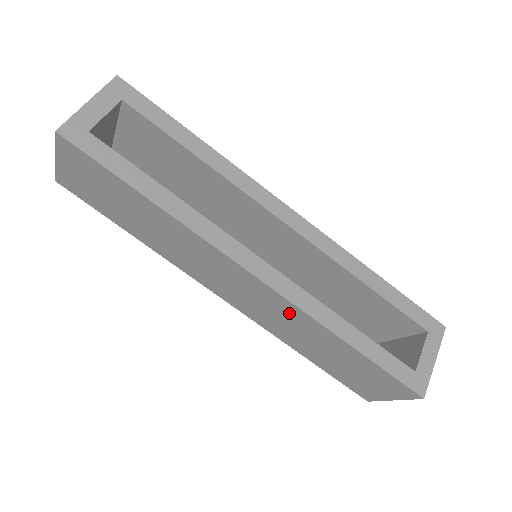
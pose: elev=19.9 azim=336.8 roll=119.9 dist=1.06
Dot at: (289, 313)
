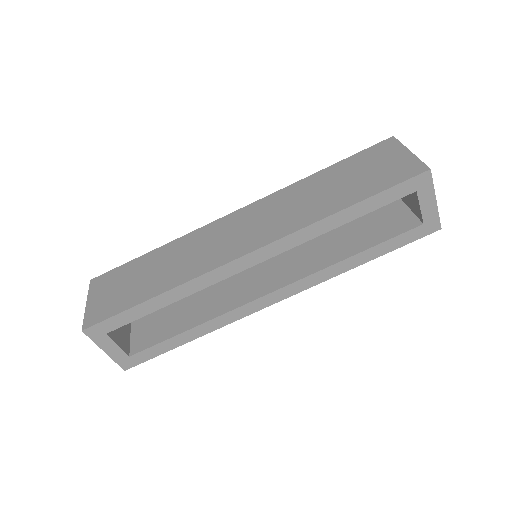
Dot at: occluded
